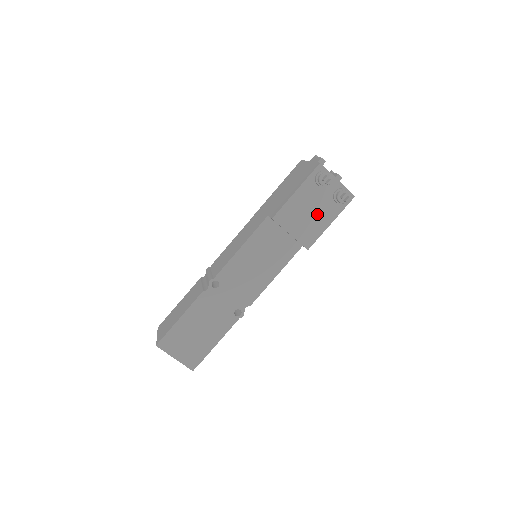
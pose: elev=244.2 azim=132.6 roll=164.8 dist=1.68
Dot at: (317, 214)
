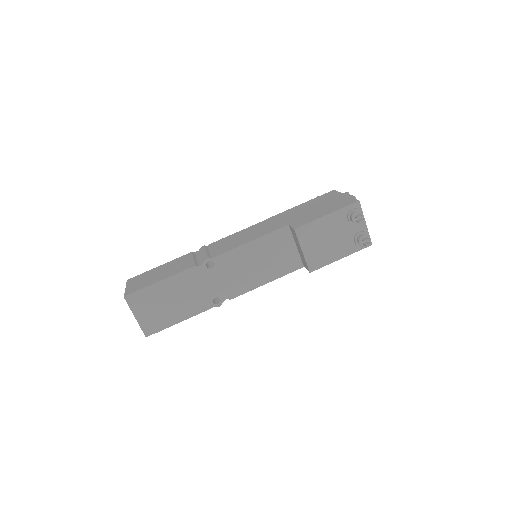
Dot at: (334, 244)
